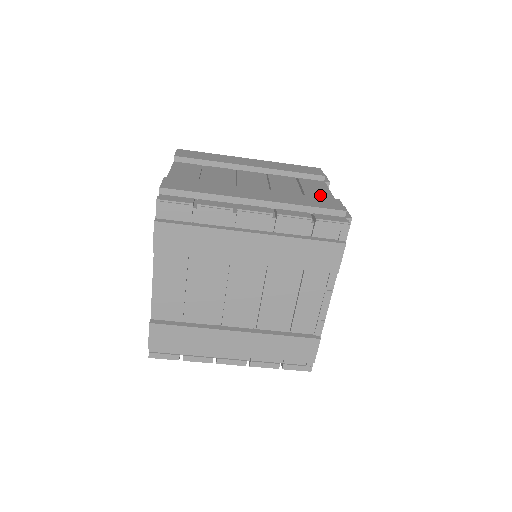
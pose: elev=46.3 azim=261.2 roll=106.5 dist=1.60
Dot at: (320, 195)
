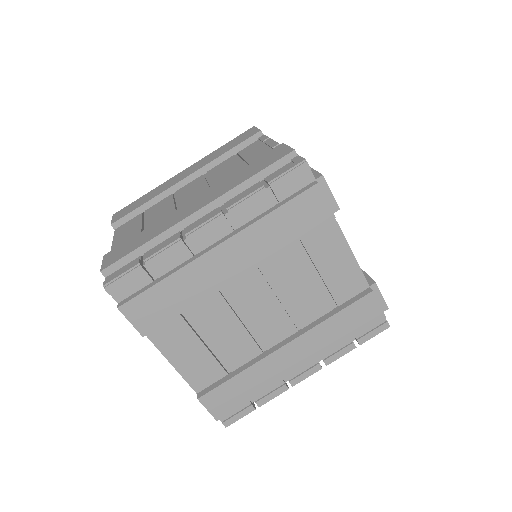
Dot at: occluded
